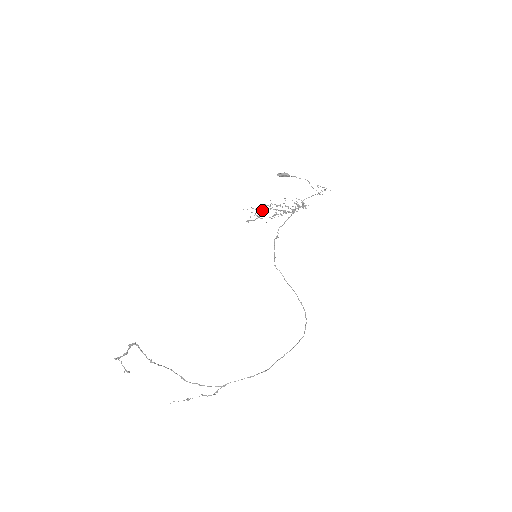
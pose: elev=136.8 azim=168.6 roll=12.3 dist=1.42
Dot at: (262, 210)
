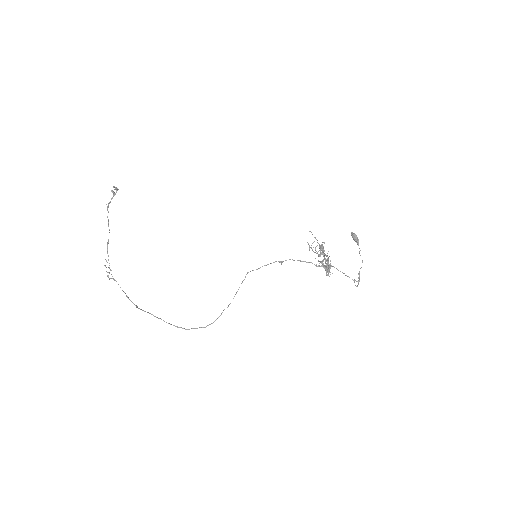
Dot at: (320, 248)
